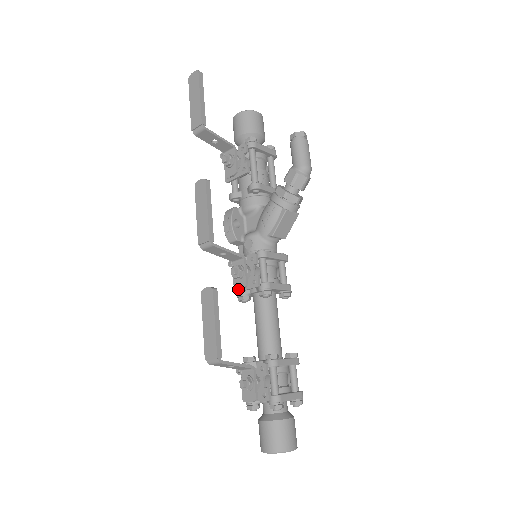
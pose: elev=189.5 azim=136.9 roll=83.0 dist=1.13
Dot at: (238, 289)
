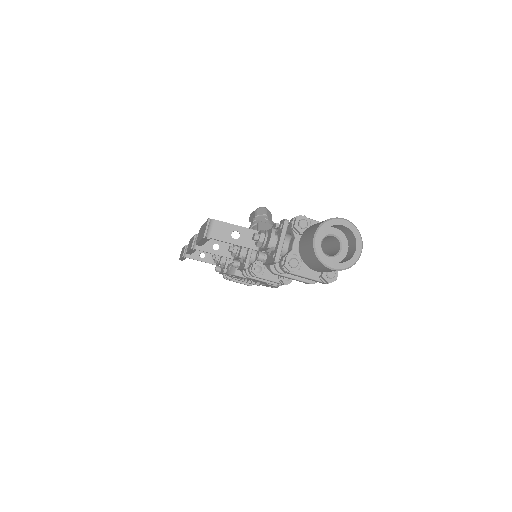
Dot at: (245, 262)
